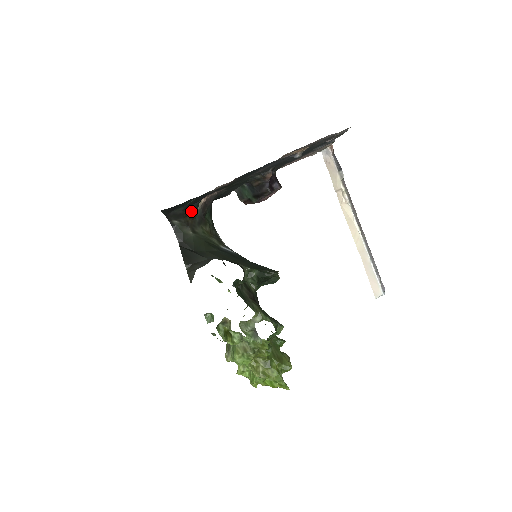
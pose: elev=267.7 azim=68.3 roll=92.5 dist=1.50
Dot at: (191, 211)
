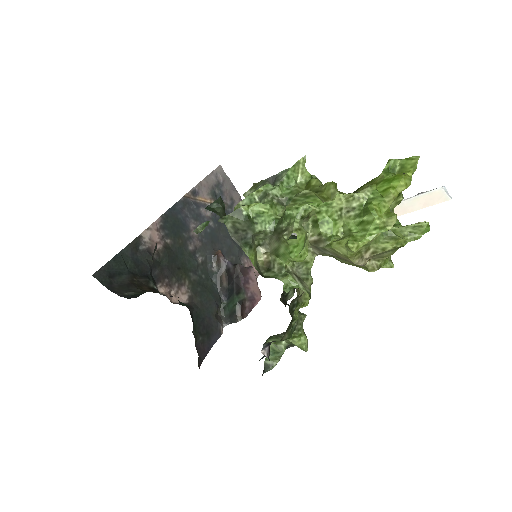
Dot at: (144, 283)
